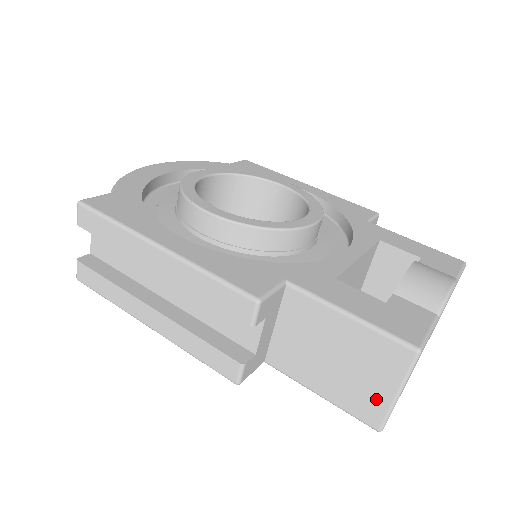
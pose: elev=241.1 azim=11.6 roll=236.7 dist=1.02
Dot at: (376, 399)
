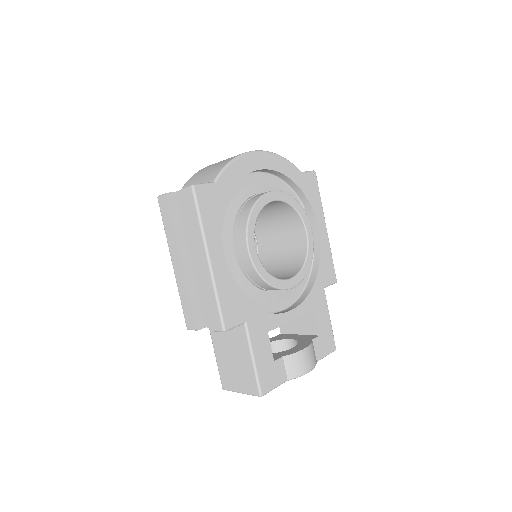
Dot at: (233, 384)
